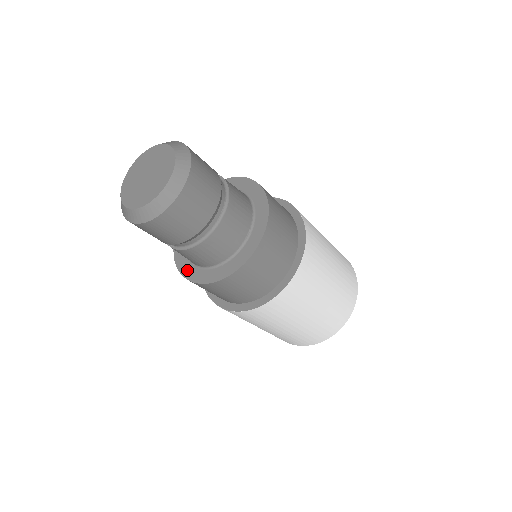
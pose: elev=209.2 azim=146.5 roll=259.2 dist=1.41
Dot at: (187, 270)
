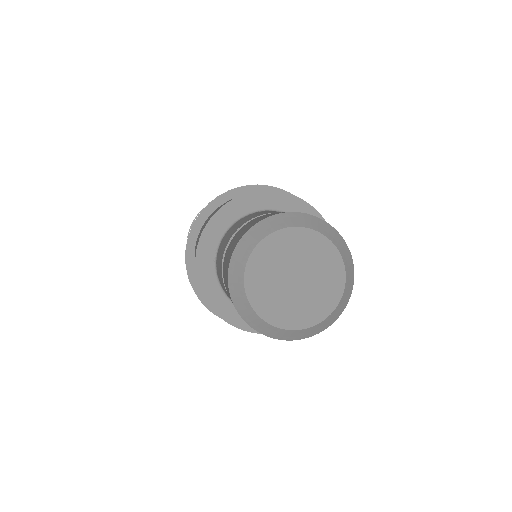
Dot at: (206, 252)
